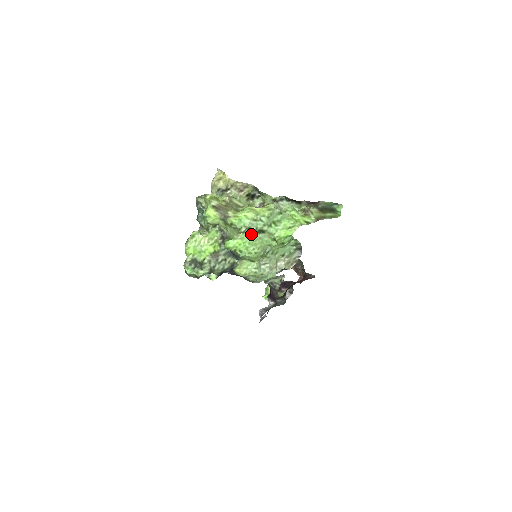
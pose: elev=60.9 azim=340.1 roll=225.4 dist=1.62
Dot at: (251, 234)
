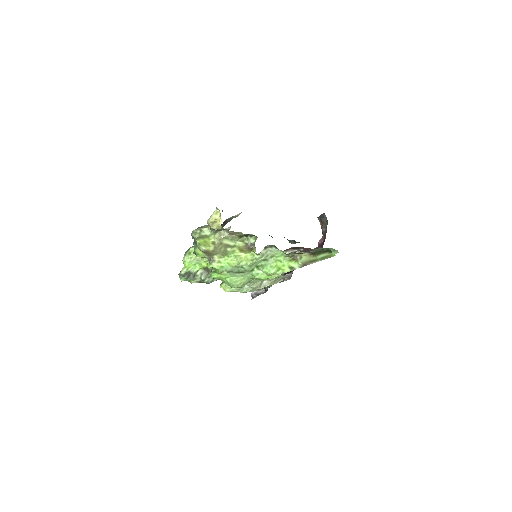
Dot at: (233, 274)
